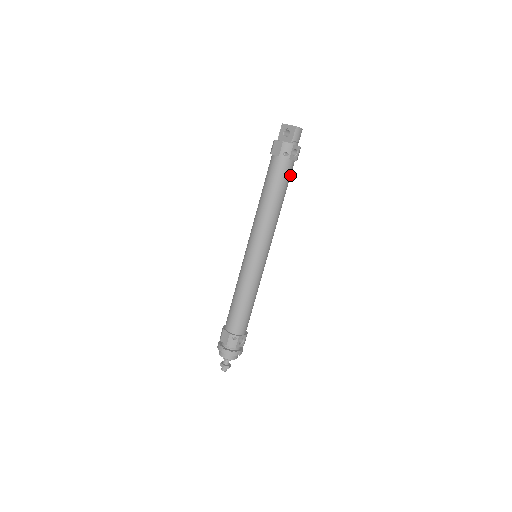
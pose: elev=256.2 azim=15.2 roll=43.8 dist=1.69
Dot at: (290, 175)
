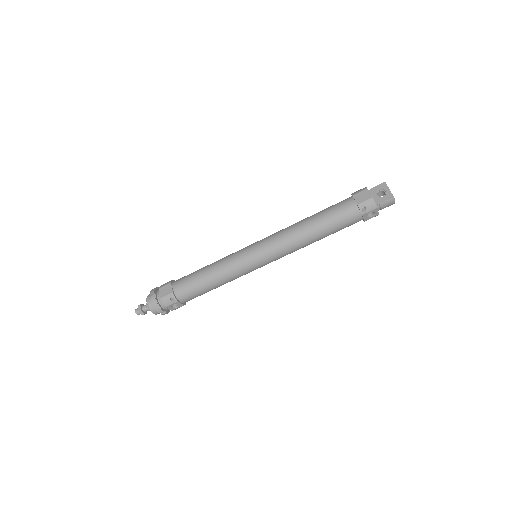
Dot at: (348, 226)
